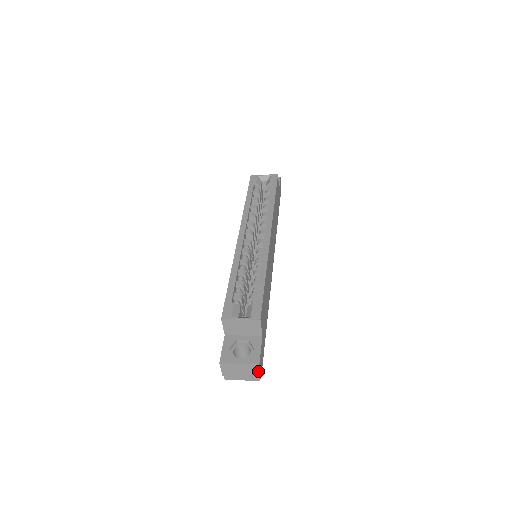
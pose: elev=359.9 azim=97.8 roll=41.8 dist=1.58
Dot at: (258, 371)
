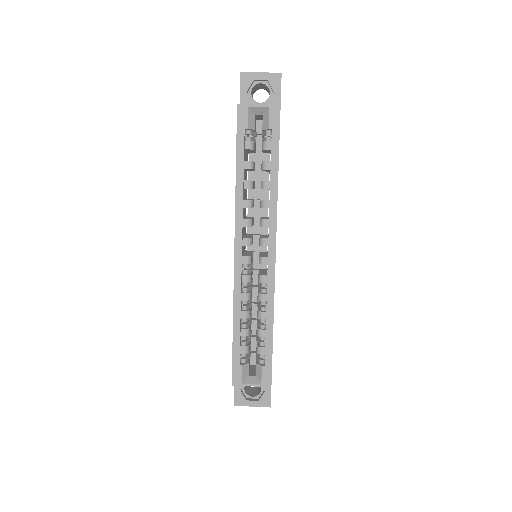
Dot at: occluded
